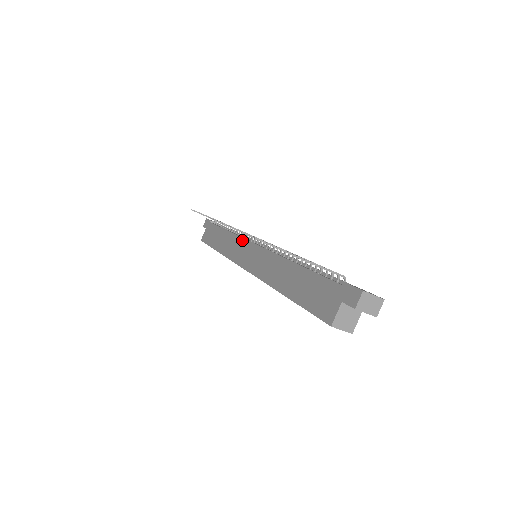
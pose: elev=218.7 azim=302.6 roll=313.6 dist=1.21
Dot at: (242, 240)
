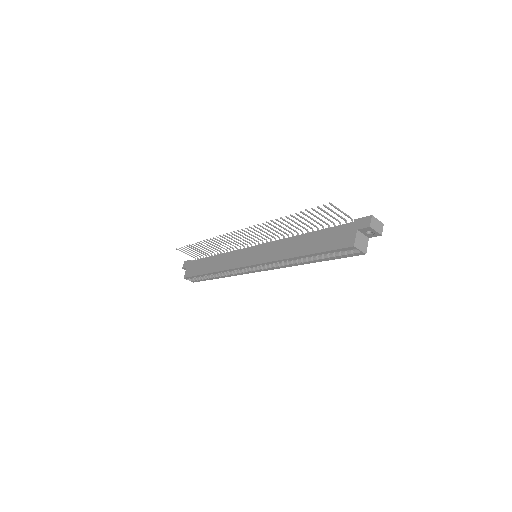
Dot at: (238, 251)
